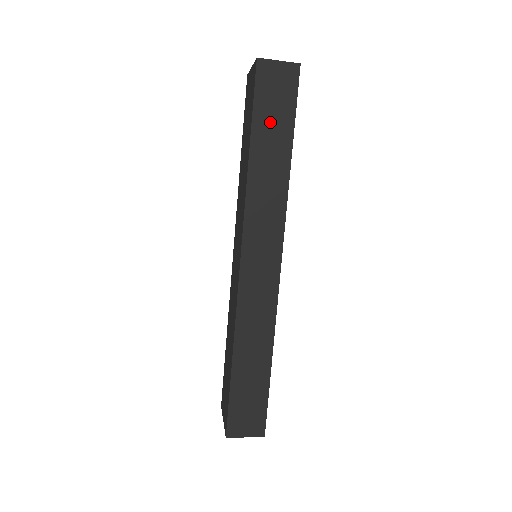
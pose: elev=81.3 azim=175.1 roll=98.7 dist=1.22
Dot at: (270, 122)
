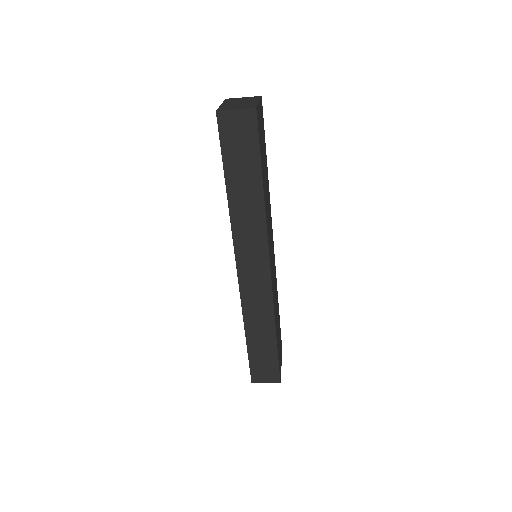
Dot at: (239, 163)
